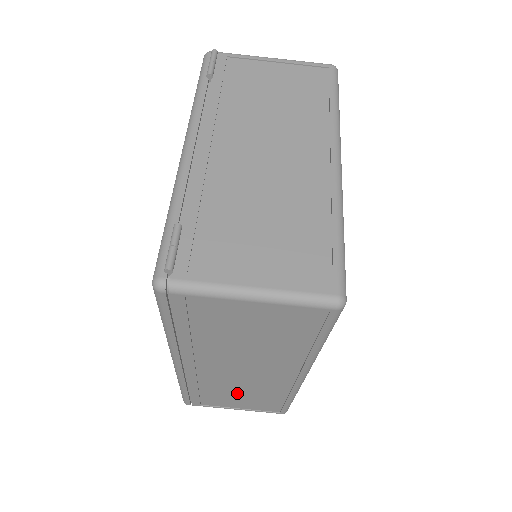
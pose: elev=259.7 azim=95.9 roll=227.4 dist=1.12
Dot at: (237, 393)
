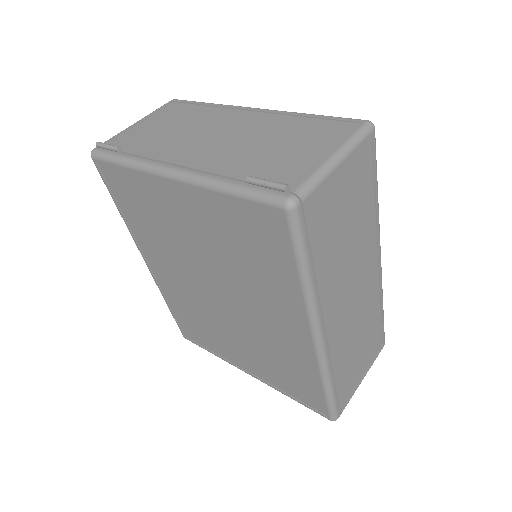
Dot at: (358, 344)
